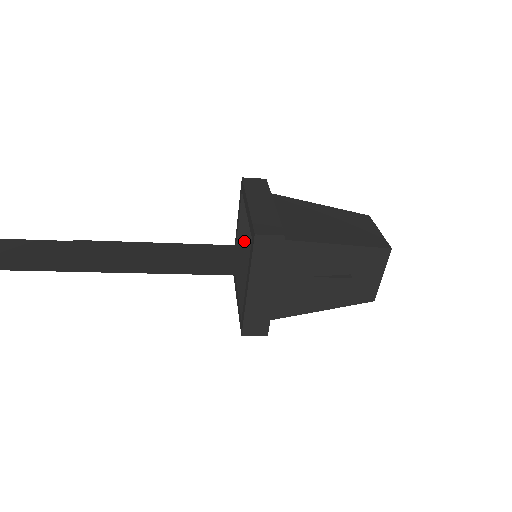
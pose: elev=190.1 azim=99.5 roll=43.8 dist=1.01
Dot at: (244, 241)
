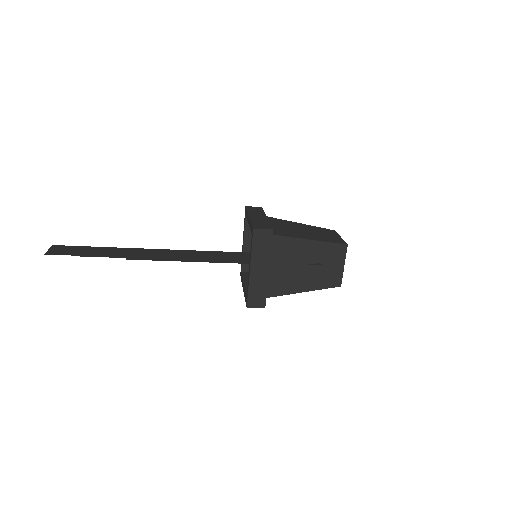
Dot at: occluded
